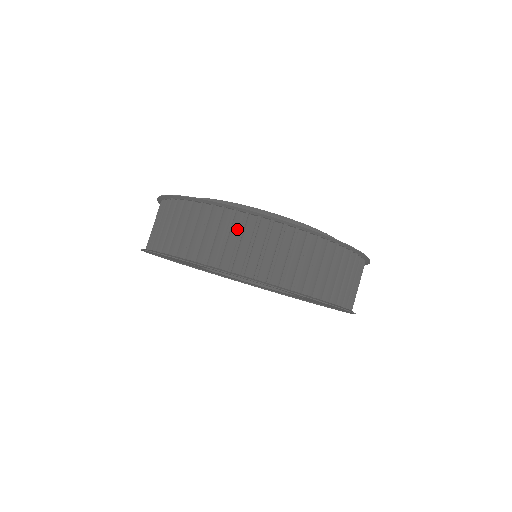
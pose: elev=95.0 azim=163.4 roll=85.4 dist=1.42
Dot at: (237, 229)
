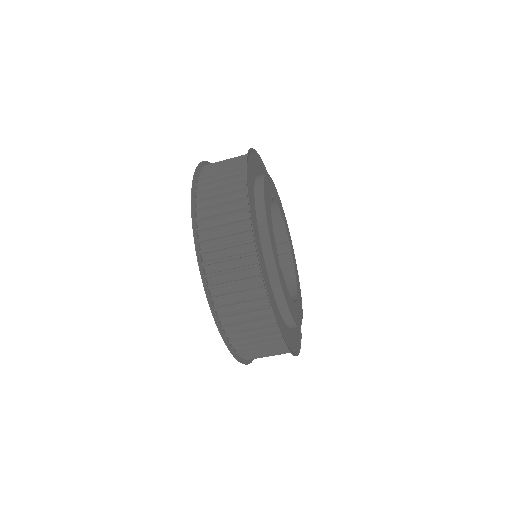
Dot at: occluded
